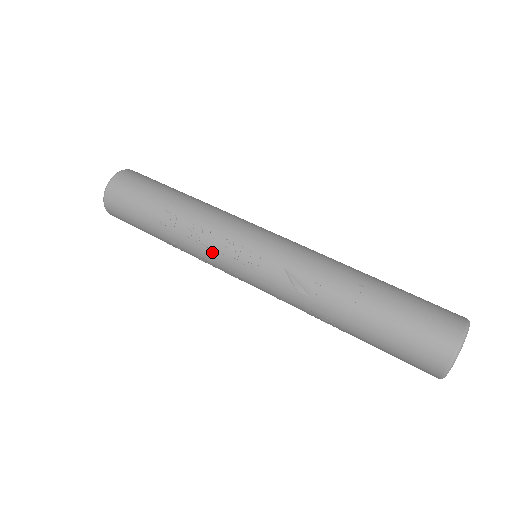
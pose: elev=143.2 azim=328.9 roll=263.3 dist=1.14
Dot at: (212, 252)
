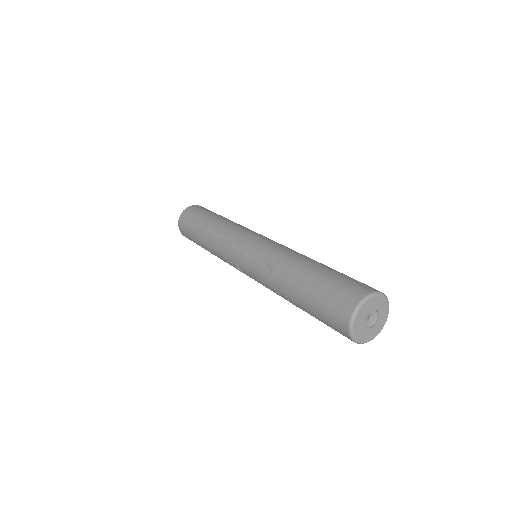
Dot at: (225, 249)
